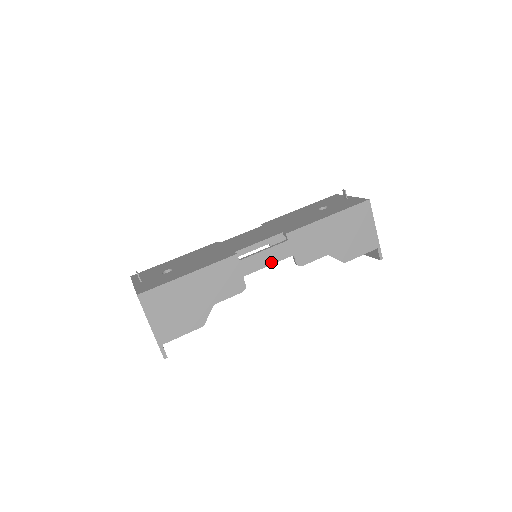
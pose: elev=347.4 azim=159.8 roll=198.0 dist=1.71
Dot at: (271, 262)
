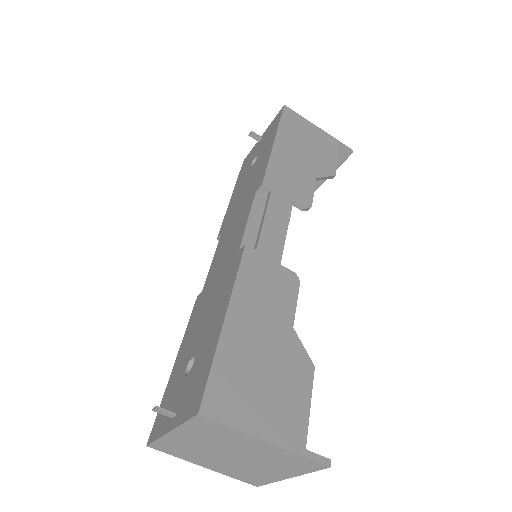
Dot at: (284, 225)
